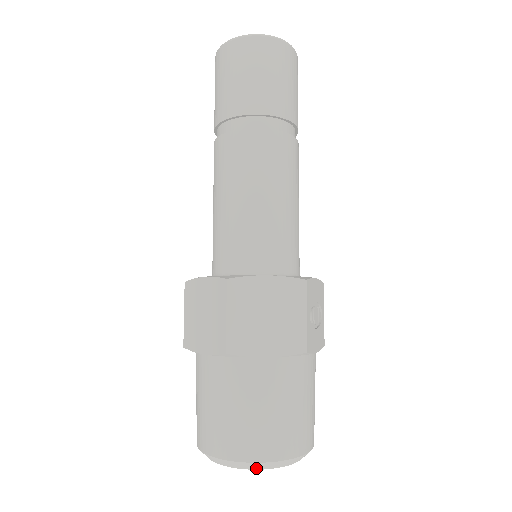
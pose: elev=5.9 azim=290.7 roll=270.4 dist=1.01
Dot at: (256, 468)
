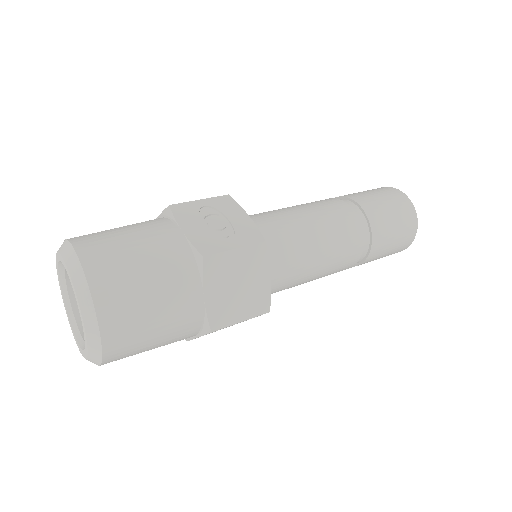
Dot at: occluded
